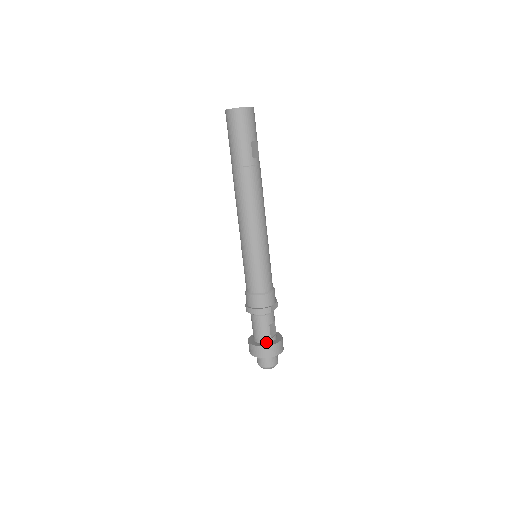
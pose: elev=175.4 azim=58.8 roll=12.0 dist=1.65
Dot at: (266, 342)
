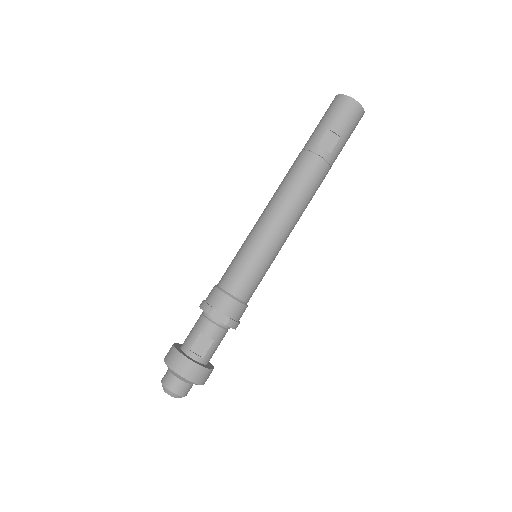
Dot at: (183, 349)
